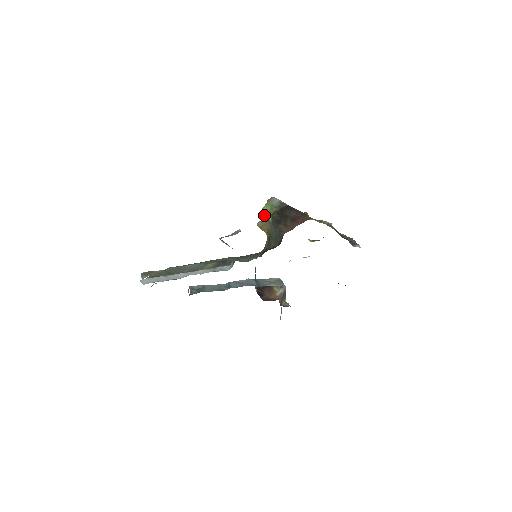
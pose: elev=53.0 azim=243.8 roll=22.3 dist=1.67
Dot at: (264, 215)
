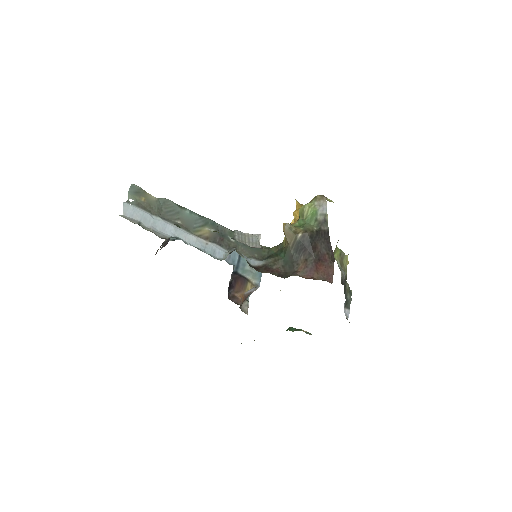
Dot at: (300, 213)
